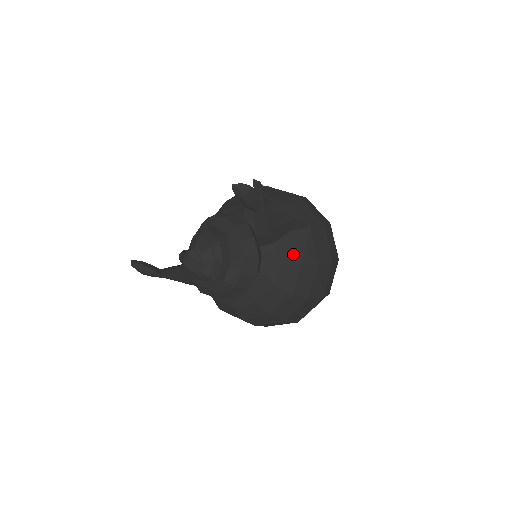
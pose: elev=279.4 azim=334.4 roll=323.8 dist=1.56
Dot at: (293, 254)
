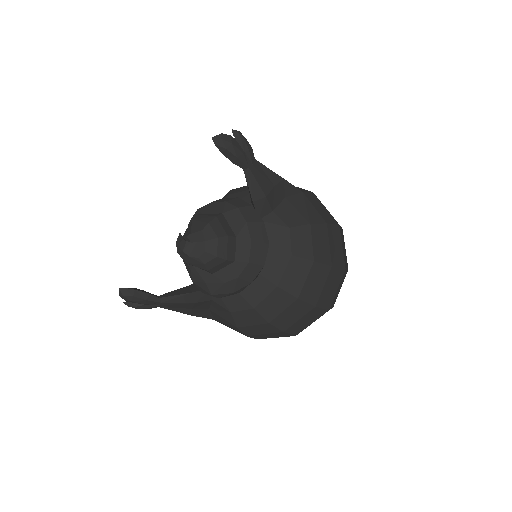
Dot at: (297, 217)
